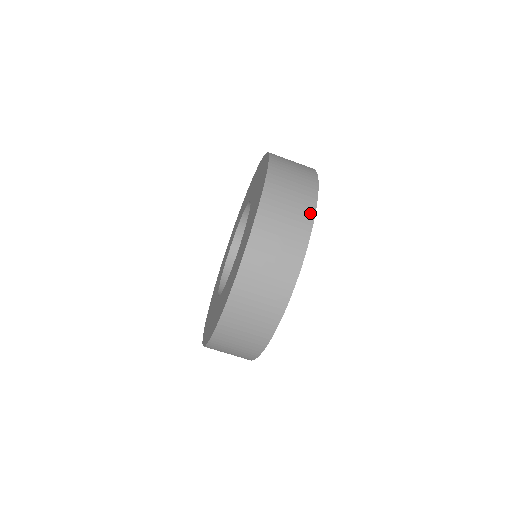
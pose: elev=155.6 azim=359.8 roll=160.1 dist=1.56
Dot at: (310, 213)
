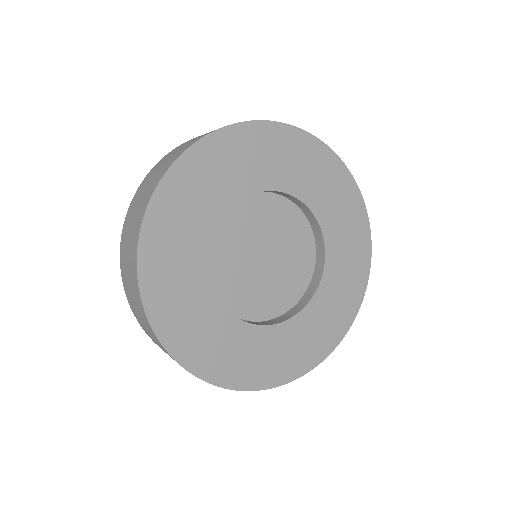
Dot at: (224, 127)
